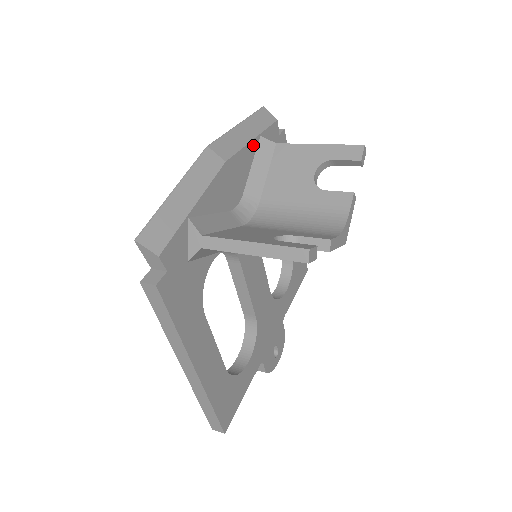
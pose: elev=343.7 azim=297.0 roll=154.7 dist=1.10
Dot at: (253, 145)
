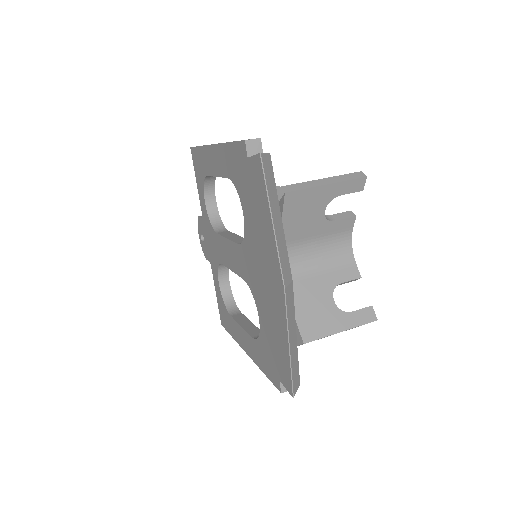
Dot at: occluded
